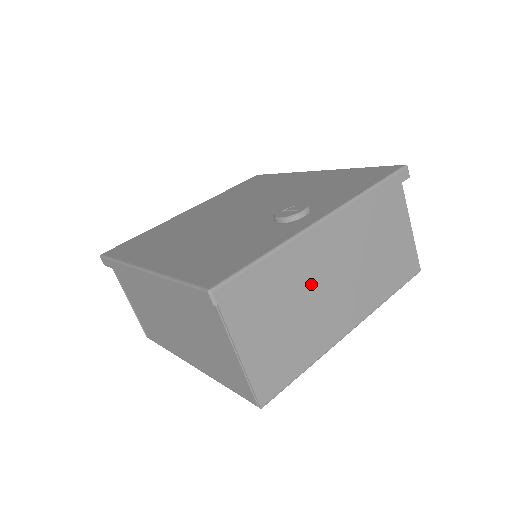
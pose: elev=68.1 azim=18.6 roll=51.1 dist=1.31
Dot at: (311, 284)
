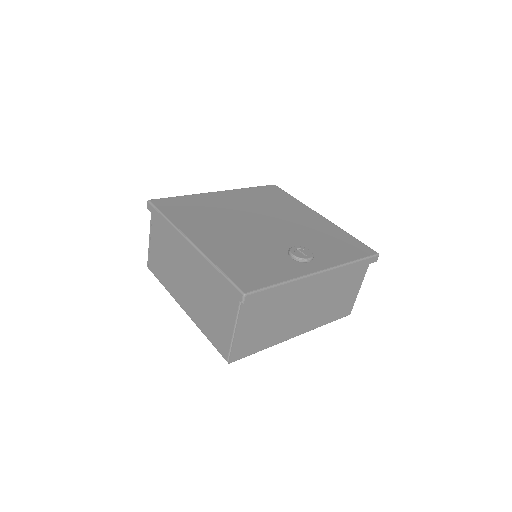
Dot at: (292, 304)
